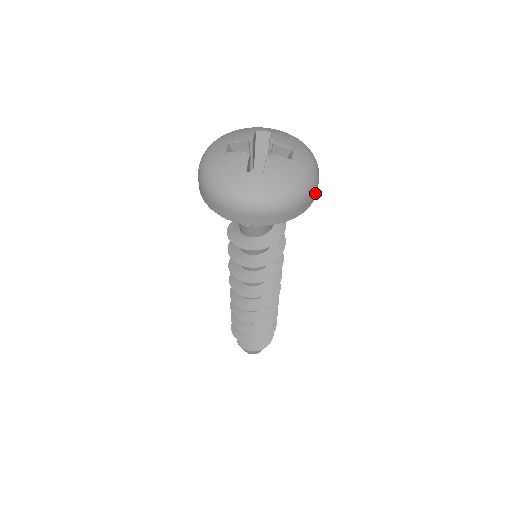
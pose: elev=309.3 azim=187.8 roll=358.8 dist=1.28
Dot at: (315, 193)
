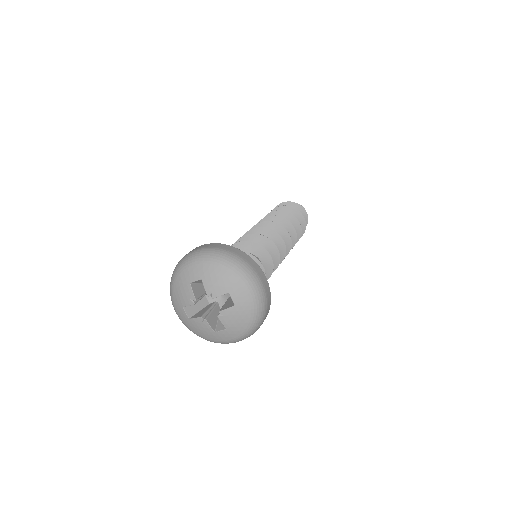
Dot at: (267, 294)
